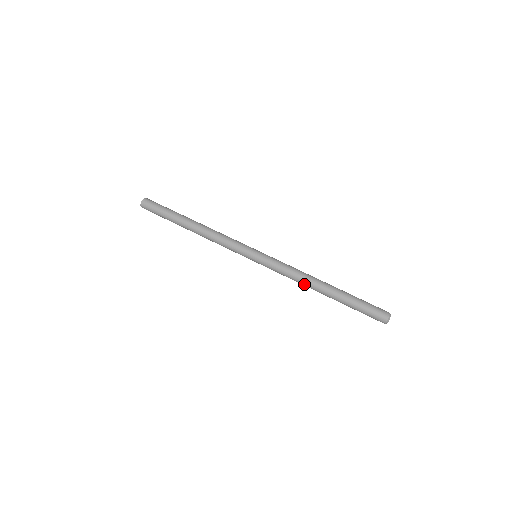
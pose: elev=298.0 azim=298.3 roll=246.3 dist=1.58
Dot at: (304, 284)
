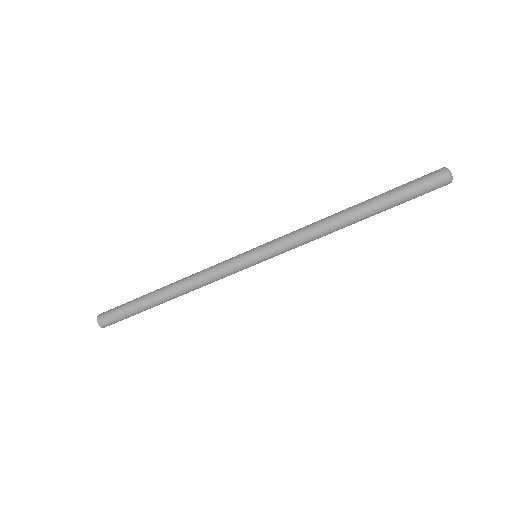
Dot at: (331, 232)
